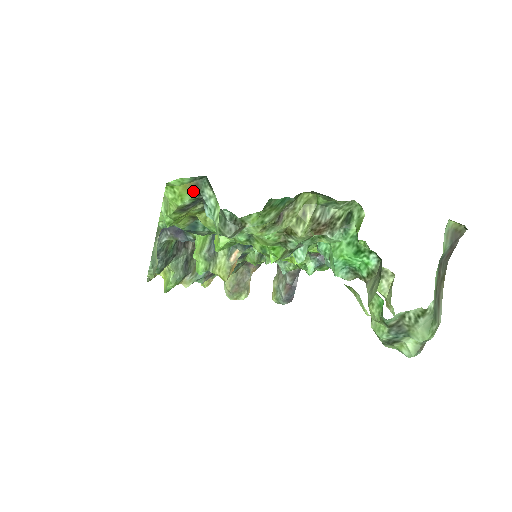
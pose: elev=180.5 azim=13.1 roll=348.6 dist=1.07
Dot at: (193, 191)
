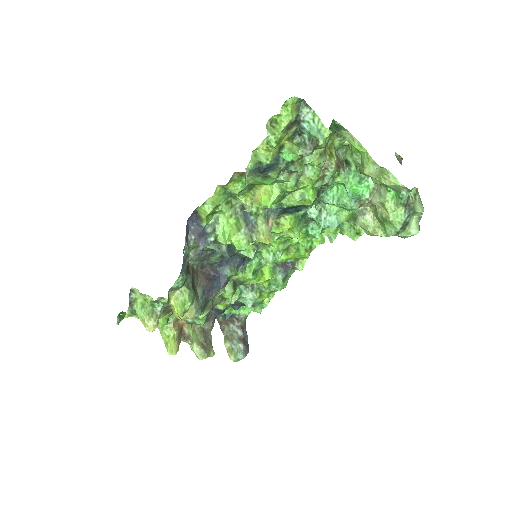
Dot at: (296, 111)
